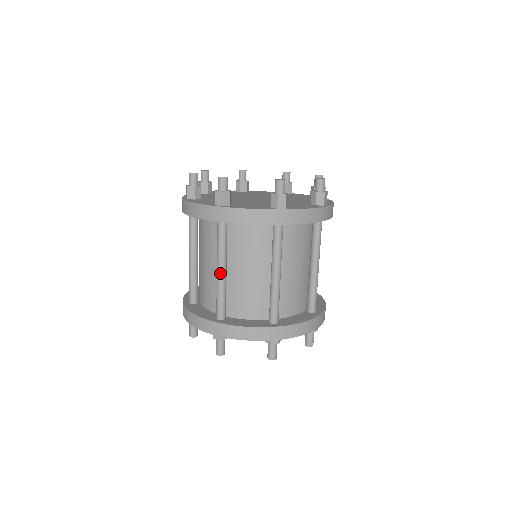
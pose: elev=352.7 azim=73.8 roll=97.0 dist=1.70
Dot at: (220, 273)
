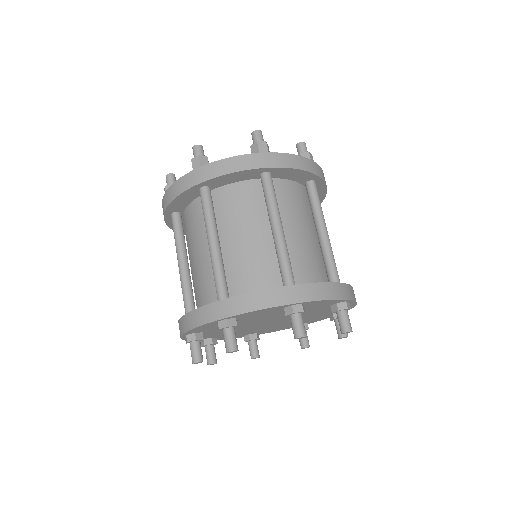
Dot at: (212, 244)
